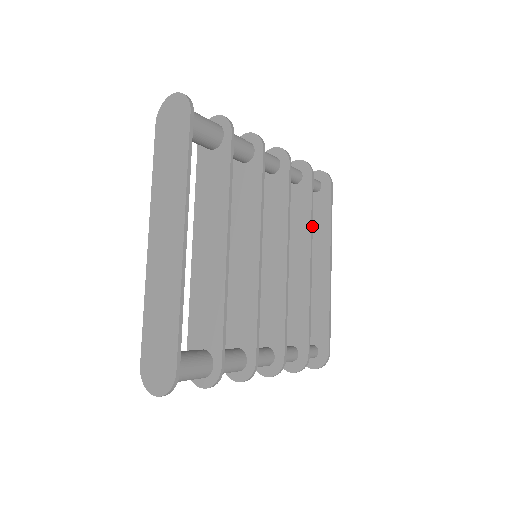
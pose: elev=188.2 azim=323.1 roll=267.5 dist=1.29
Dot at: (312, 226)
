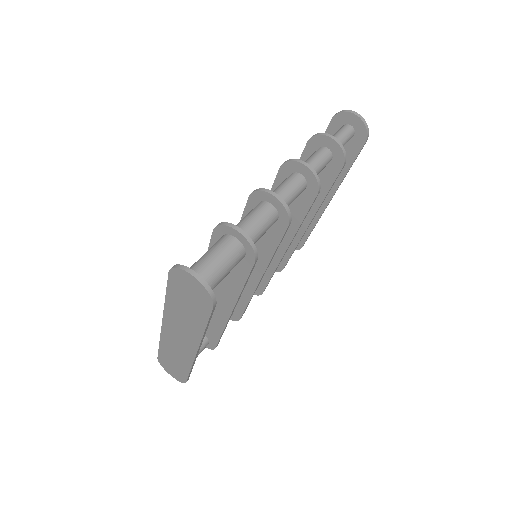
Dot at: occluded
